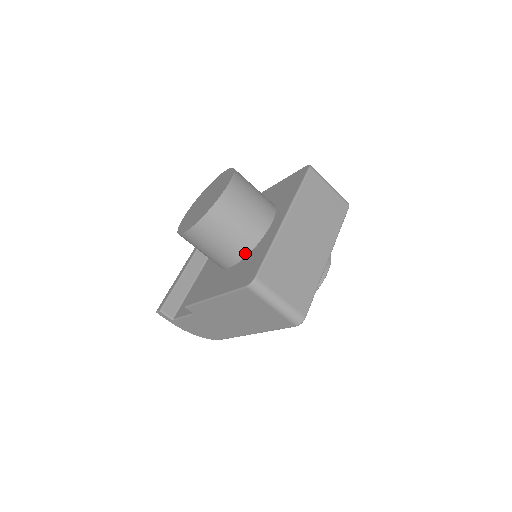
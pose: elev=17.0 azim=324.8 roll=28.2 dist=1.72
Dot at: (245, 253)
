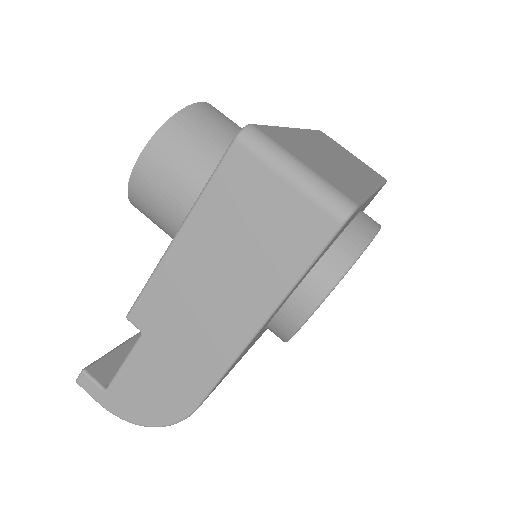
Dot at: occluded
